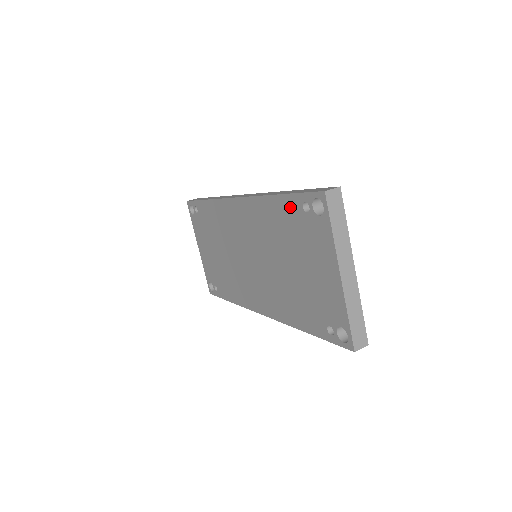
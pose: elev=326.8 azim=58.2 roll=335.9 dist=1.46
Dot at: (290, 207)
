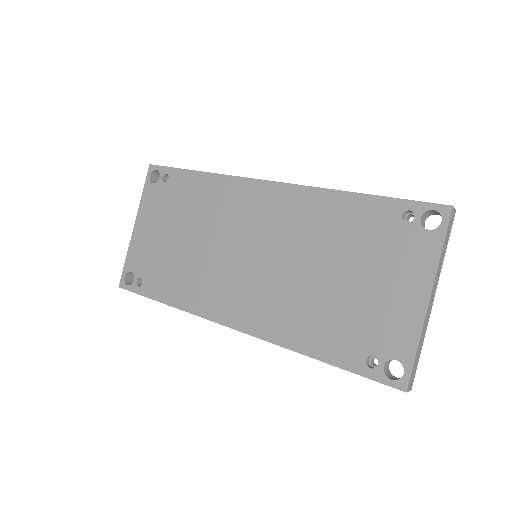
Dot at: (377, 211)
